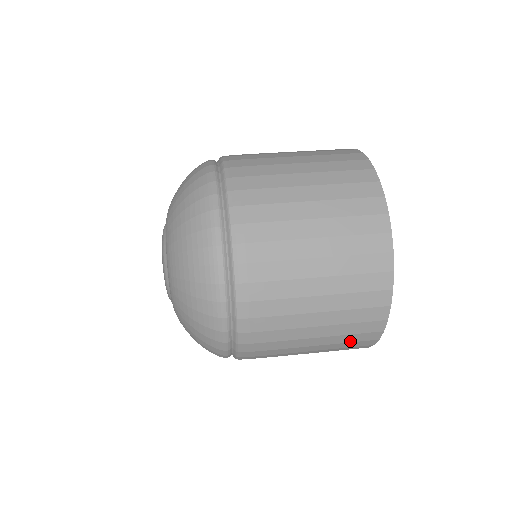
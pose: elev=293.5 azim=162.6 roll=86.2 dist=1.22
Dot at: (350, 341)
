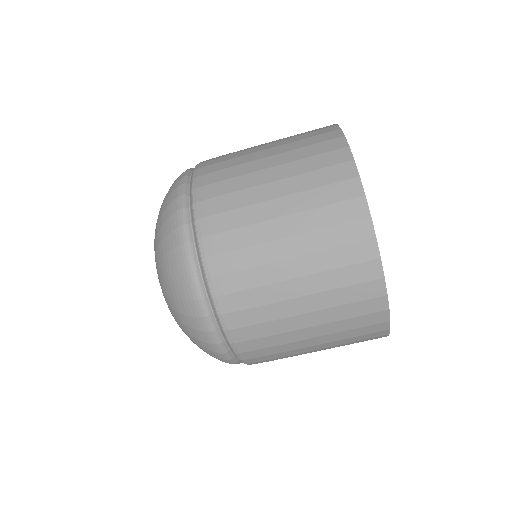
Dot at: (355, 327)
